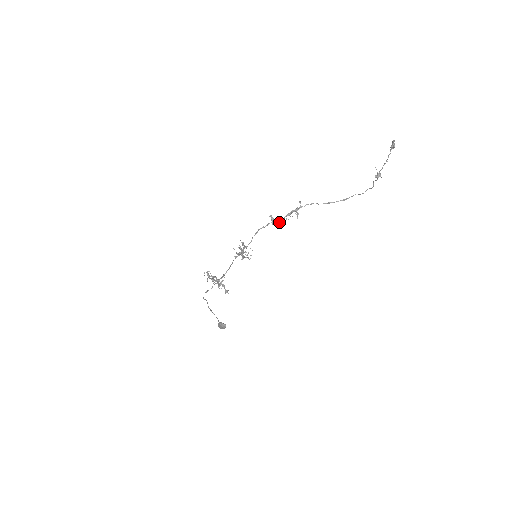
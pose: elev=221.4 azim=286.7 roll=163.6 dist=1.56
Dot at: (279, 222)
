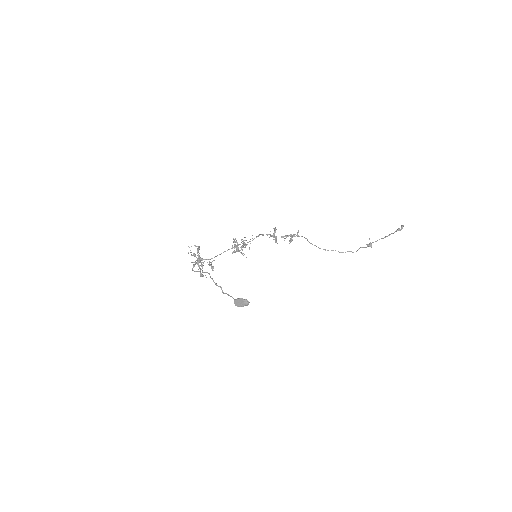
Dot at: occluded
